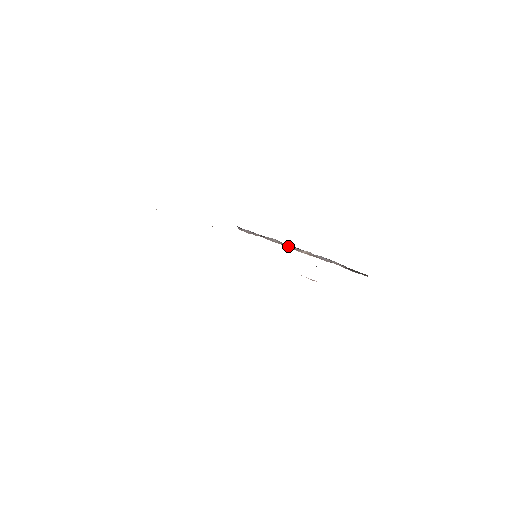
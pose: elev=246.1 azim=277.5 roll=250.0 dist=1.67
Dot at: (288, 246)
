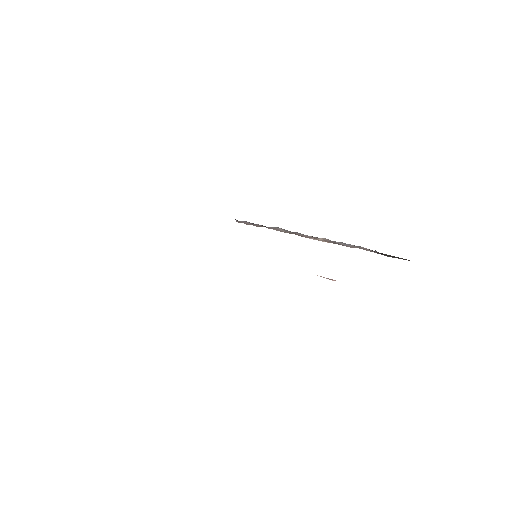
Dot at: (299, 234)
